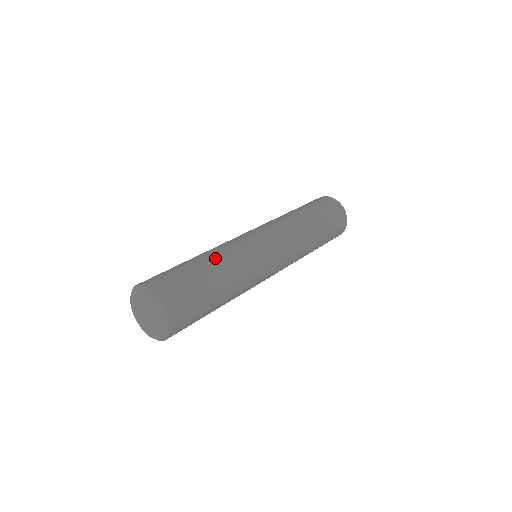
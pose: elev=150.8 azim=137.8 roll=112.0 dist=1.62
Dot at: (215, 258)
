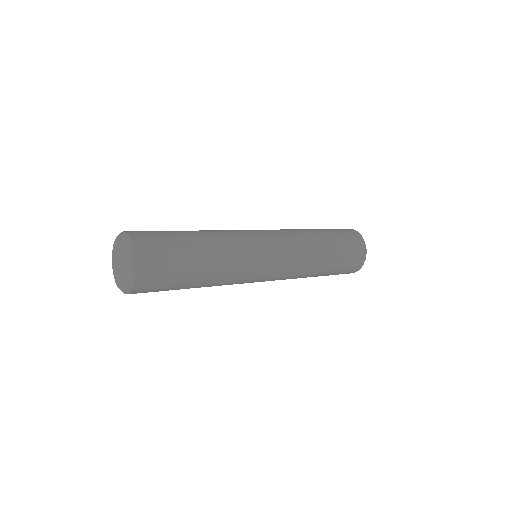
Dot at: occluded
